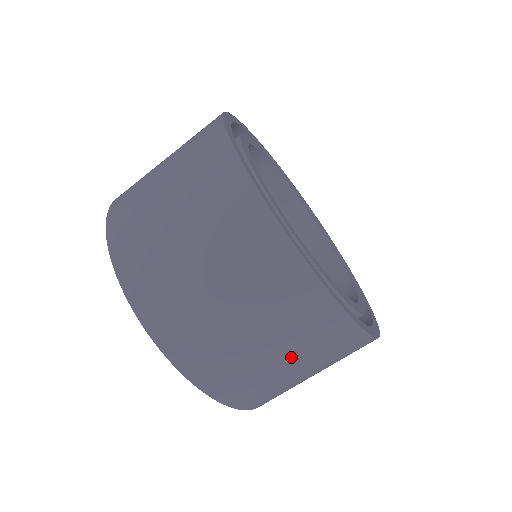
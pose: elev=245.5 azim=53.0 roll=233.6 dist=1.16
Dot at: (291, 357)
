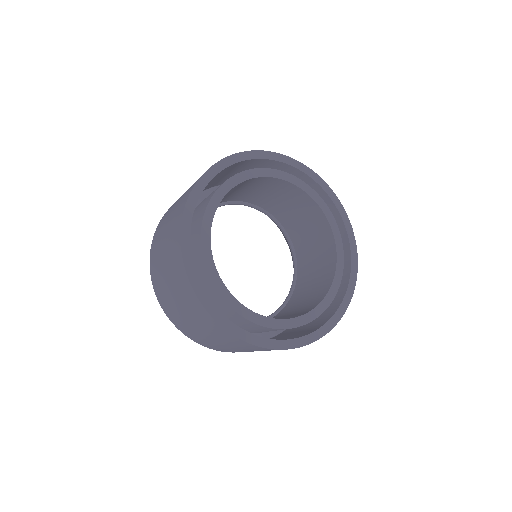
Dot at: occluded
